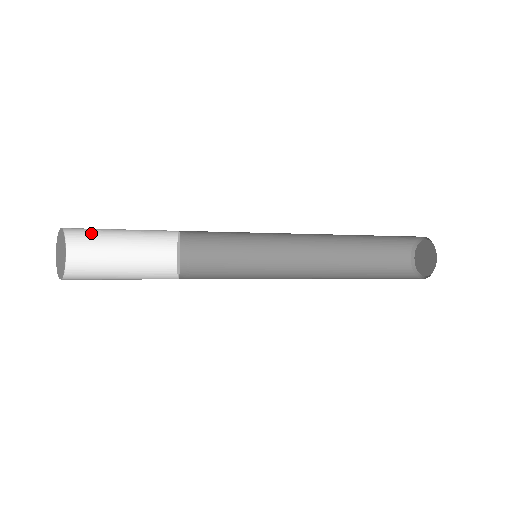
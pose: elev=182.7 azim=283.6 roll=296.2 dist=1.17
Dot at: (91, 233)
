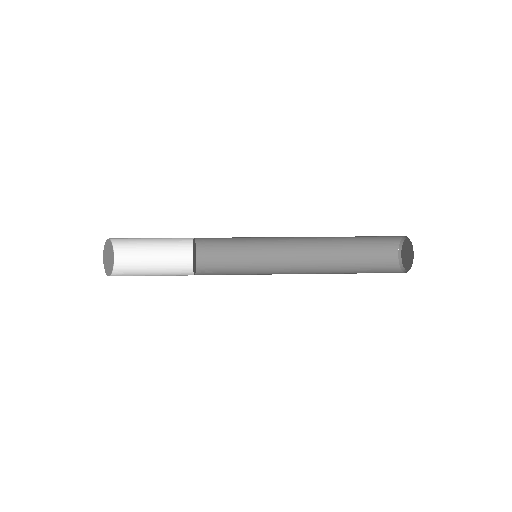
Dot at: (129, 239)
